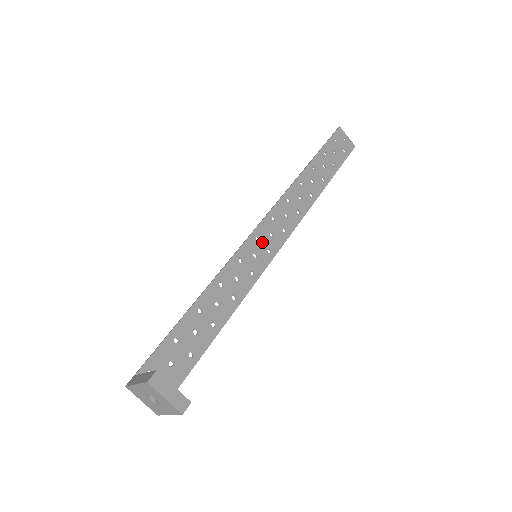
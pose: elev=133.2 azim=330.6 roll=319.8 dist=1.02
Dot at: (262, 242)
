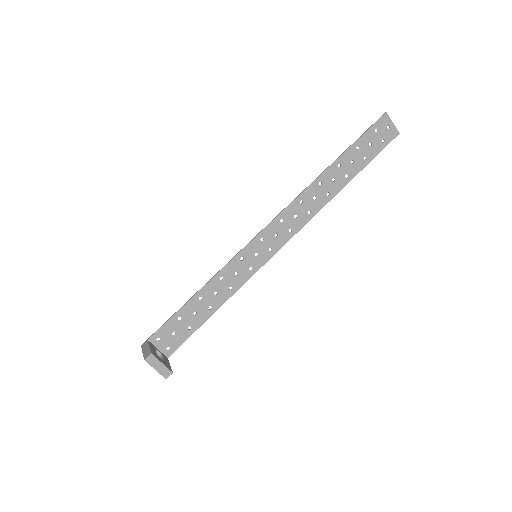
Dot at: (265, 242)
